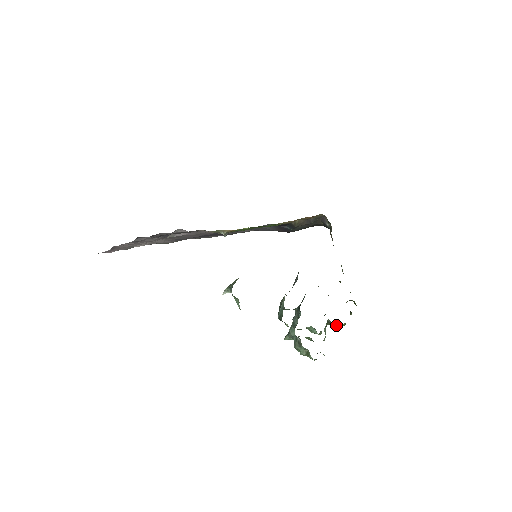
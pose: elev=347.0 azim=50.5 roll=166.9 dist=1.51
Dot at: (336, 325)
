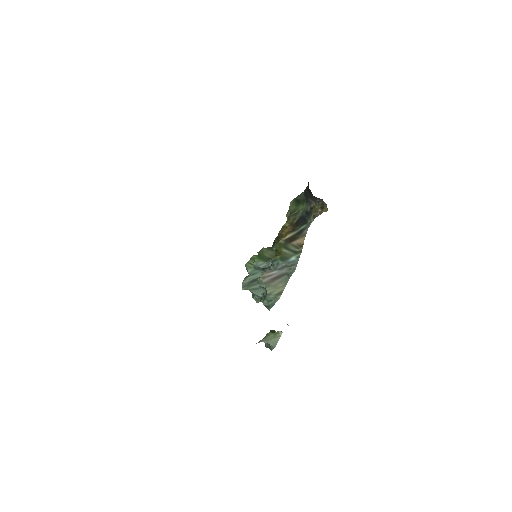
Dot at: occluded
